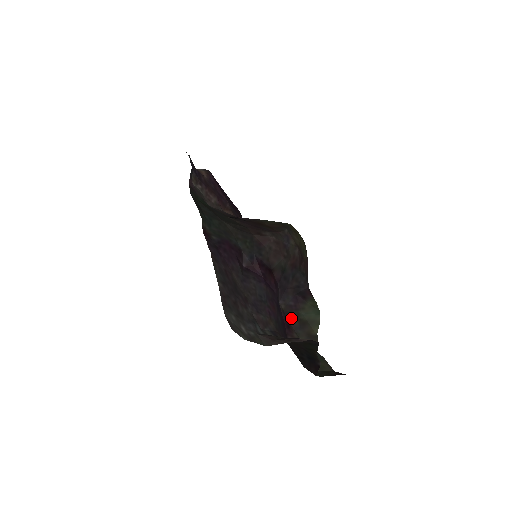
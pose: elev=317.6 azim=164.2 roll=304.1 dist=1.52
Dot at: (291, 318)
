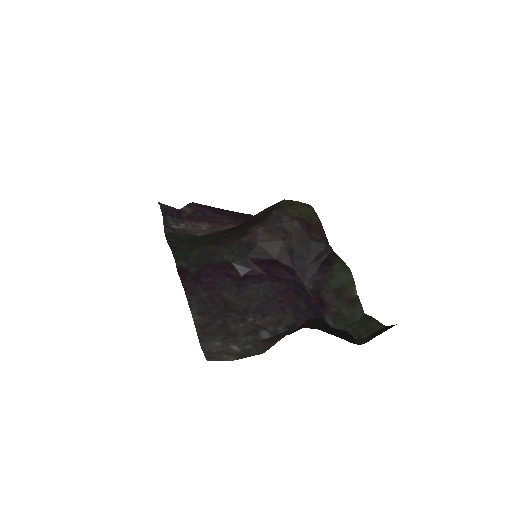
Dot at: (323, 294)
